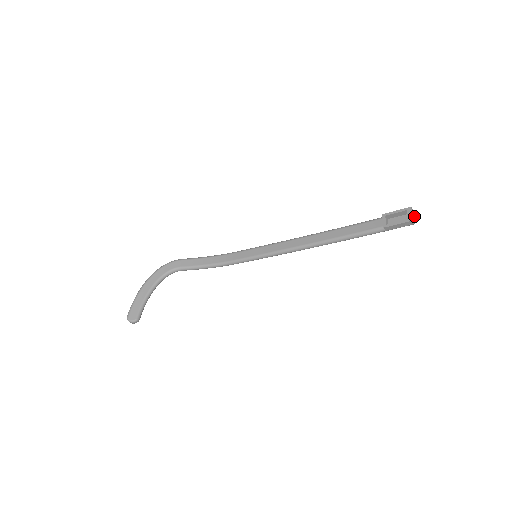
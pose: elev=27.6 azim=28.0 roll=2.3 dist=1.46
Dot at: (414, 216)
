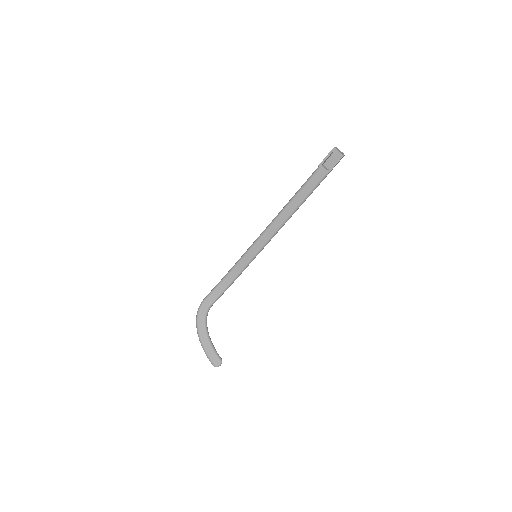
Dot at: (339, 150)
